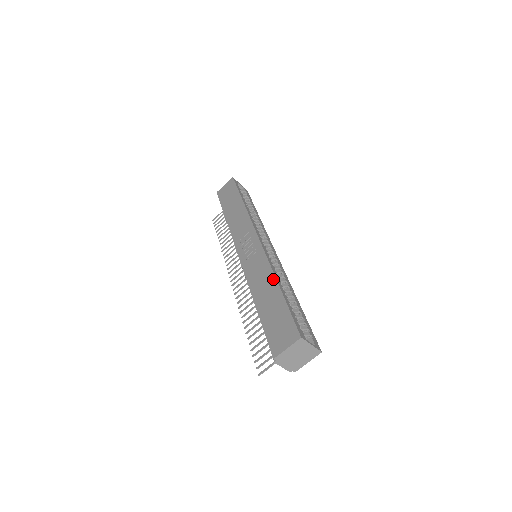
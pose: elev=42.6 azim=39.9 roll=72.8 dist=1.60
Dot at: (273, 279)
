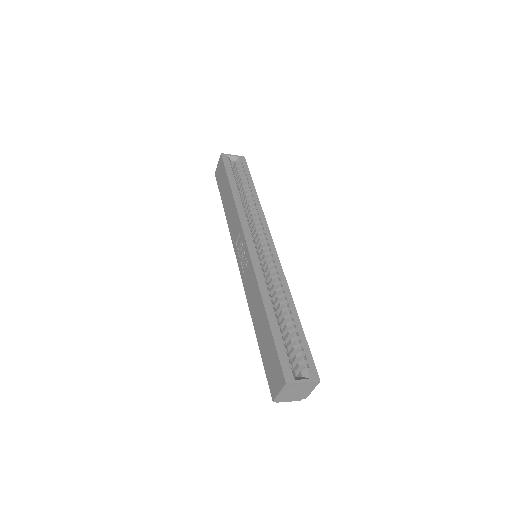
Dot at: (261, 302)
